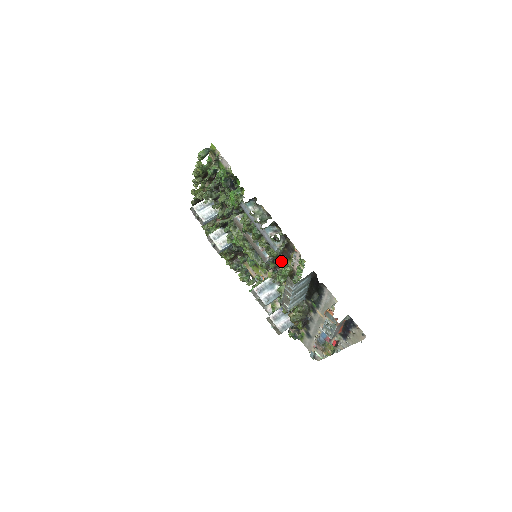
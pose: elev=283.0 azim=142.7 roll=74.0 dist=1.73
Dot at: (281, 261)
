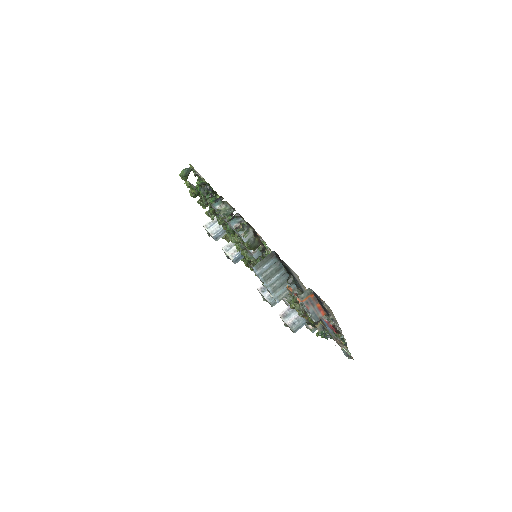
Dot at: occluded
